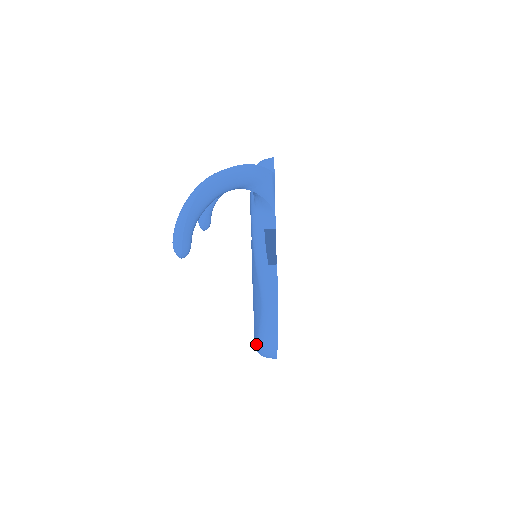
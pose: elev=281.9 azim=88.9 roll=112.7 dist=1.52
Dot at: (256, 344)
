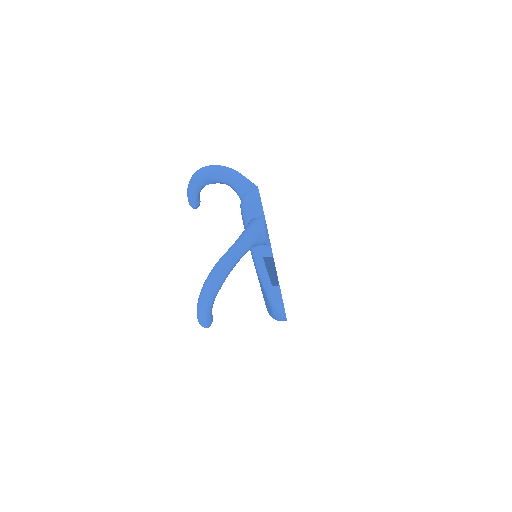
Dot at: occluded
